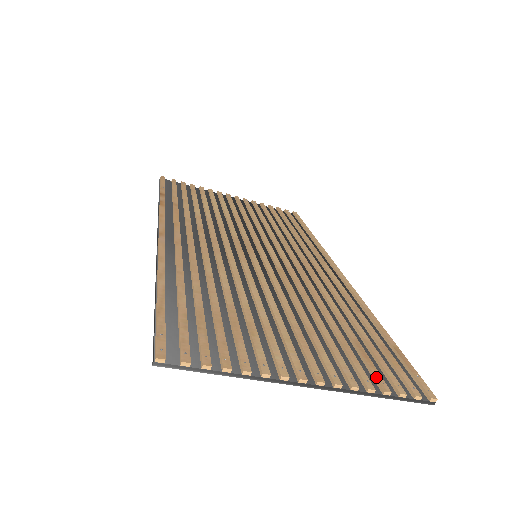
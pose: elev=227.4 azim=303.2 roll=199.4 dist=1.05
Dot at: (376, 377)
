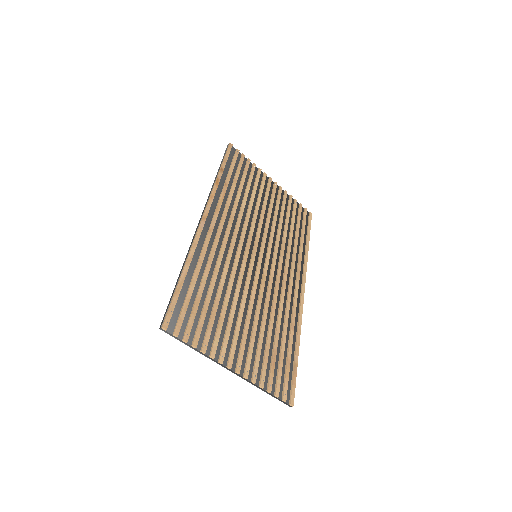
Dot at: (270, 380)
